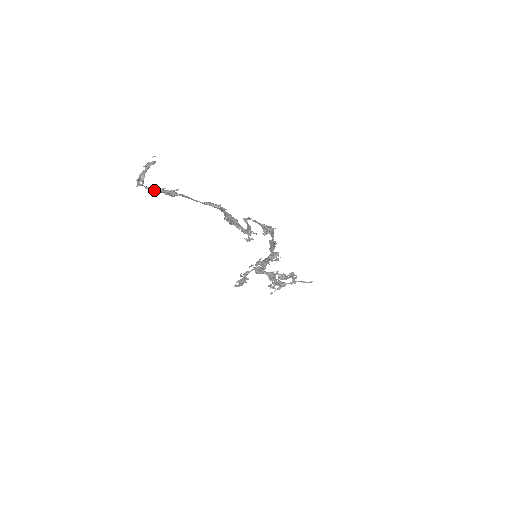
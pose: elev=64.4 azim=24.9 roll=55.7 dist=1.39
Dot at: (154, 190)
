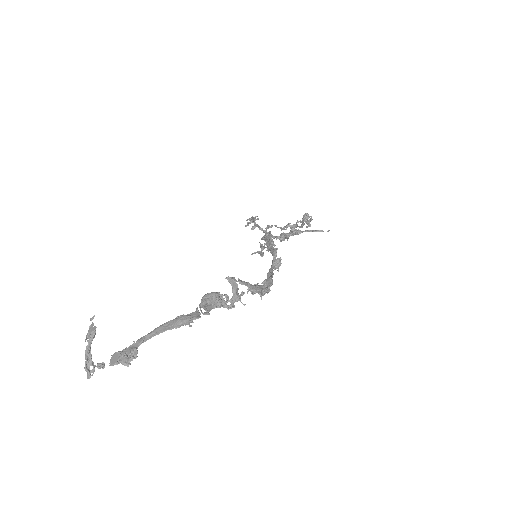
Dot at: (109, 363)
